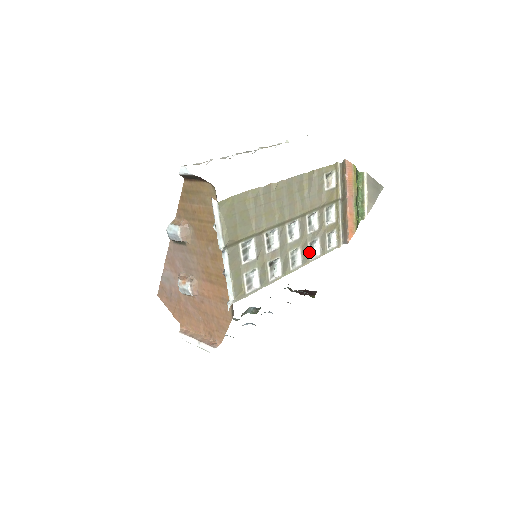
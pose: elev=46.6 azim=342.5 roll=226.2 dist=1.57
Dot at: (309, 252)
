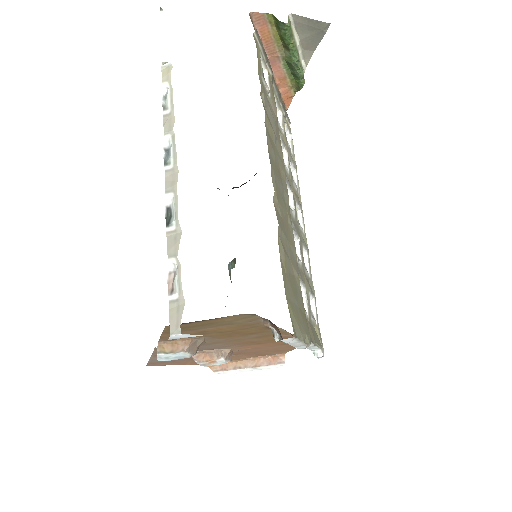
Dot at: (295, 187)
